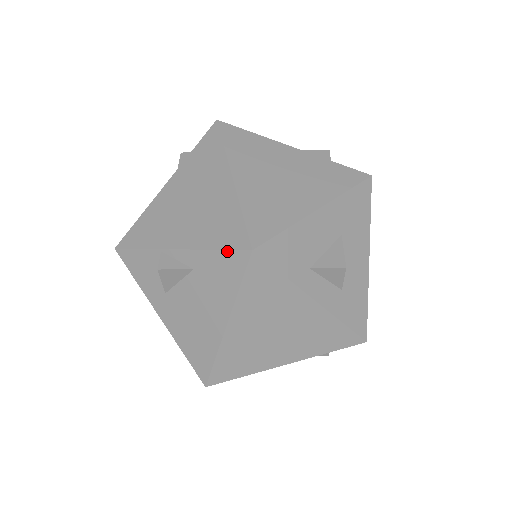
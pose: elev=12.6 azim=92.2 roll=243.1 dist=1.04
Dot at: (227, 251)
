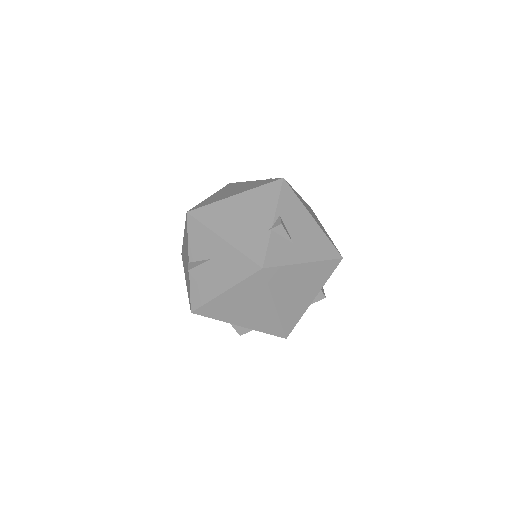
Dot at: occluded
